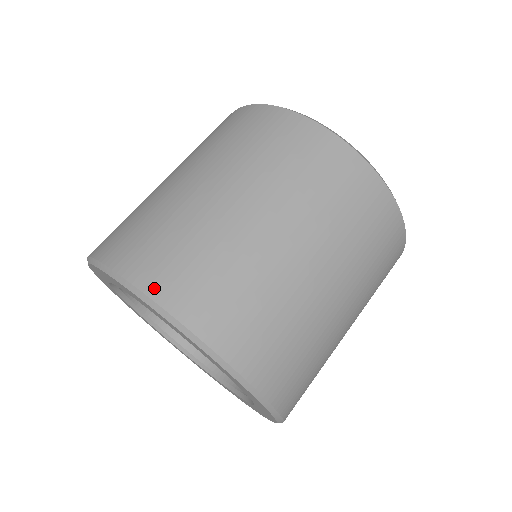
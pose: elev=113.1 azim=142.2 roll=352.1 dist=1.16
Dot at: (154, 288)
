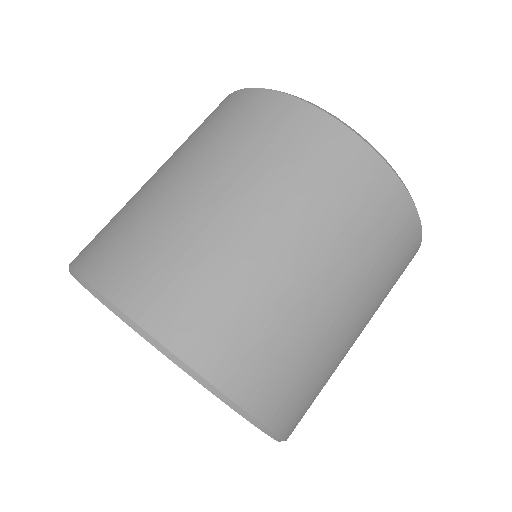
Dot at: (77, 259)
